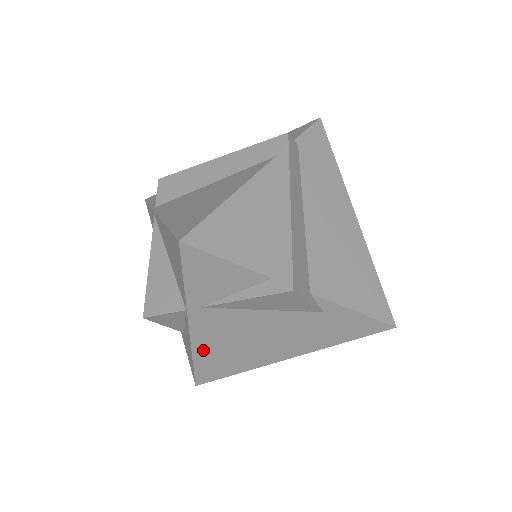
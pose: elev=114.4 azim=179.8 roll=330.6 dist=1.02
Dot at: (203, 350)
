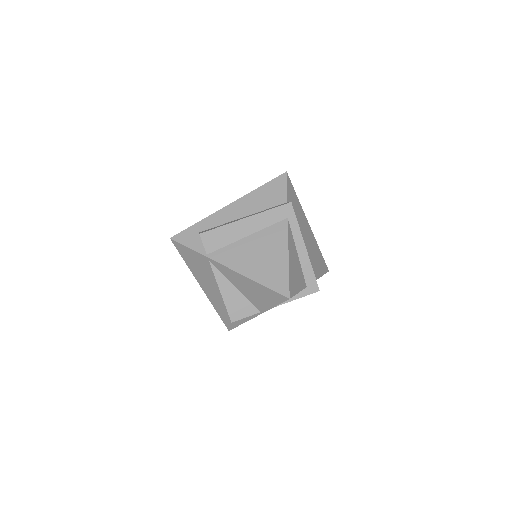
Dot at: occluded
